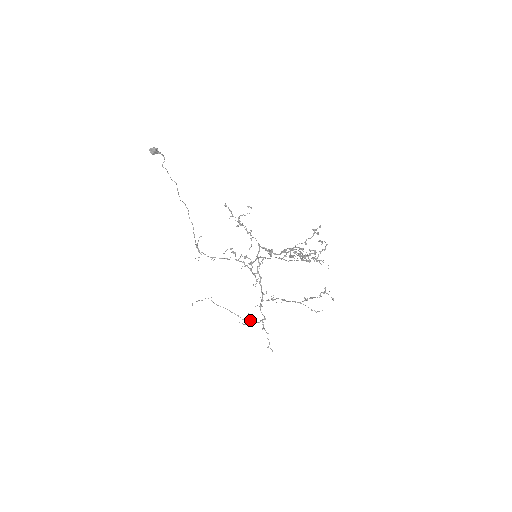
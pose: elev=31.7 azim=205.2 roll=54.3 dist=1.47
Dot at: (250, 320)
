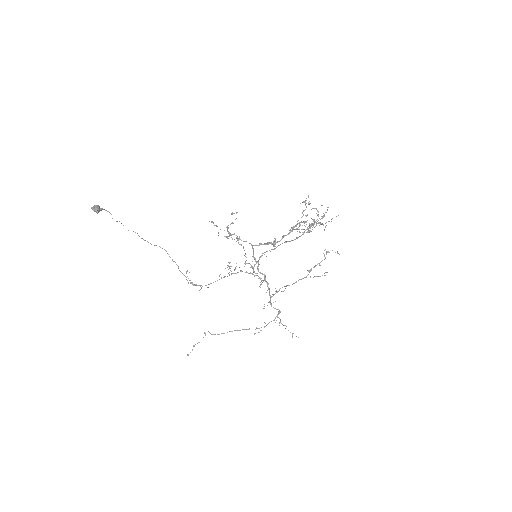
Dot at: (265, 323)
